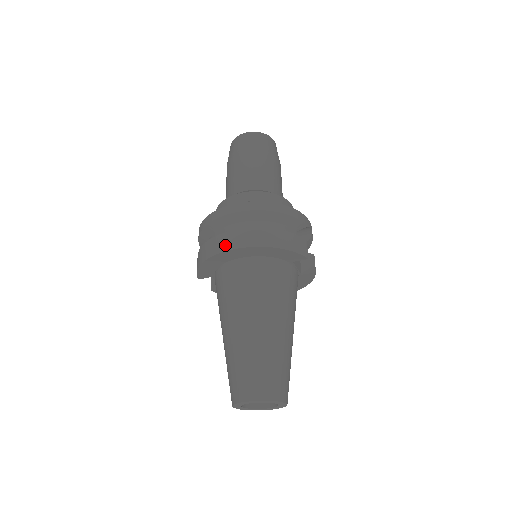
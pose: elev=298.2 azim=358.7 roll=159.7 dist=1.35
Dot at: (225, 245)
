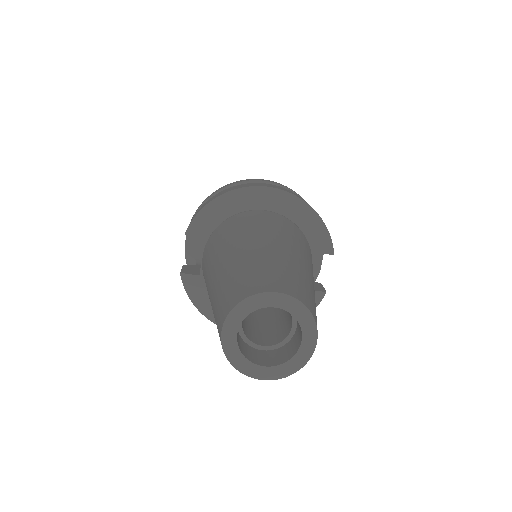
Dot at: (258, 184)
